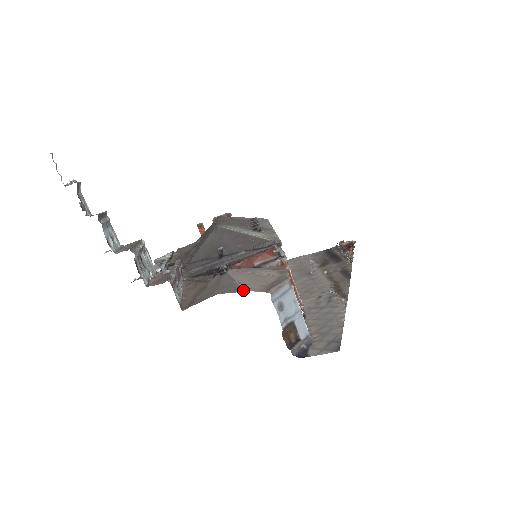
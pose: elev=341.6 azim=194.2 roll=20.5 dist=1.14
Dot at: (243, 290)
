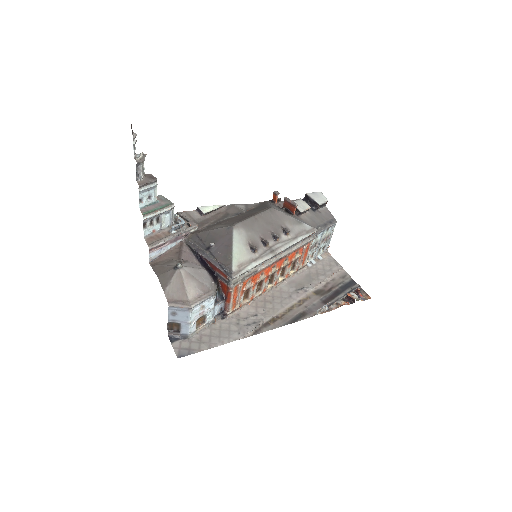
Dot at: (164, 289)
